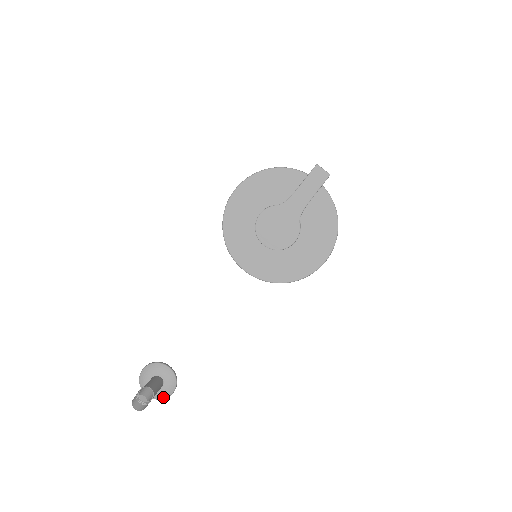
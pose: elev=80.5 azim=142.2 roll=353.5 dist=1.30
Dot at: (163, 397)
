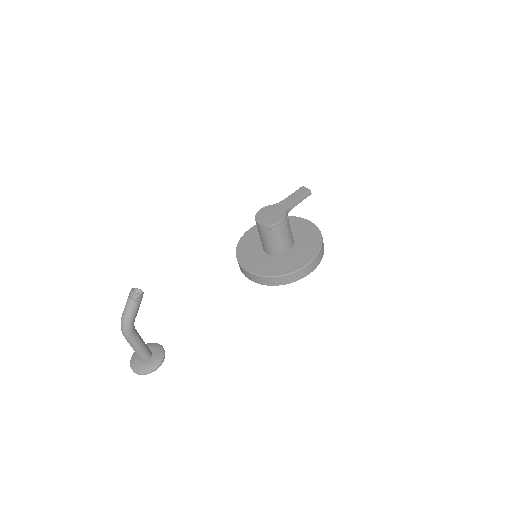
Dot at: (146, 370)
